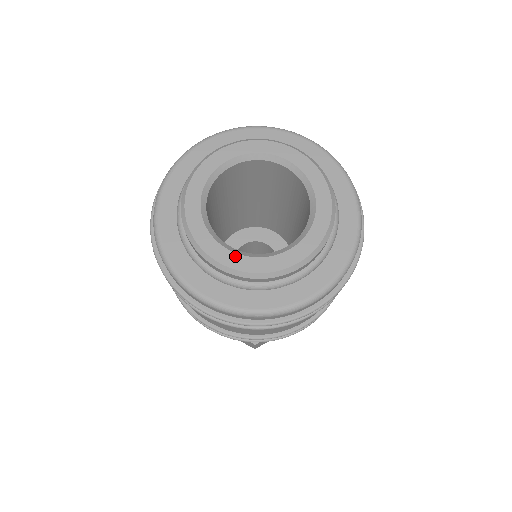
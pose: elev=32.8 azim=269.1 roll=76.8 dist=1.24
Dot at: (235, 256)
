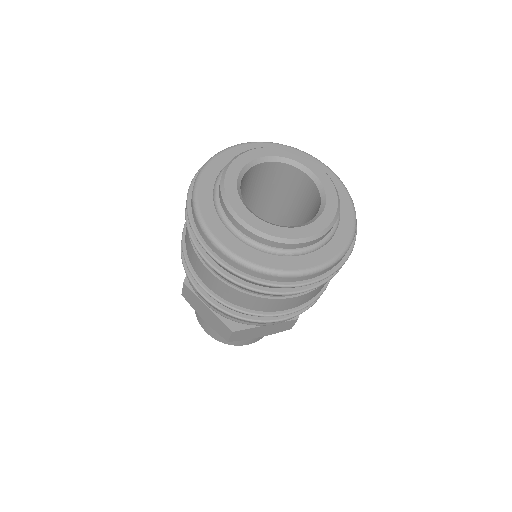
Dot at: (255, 218)
